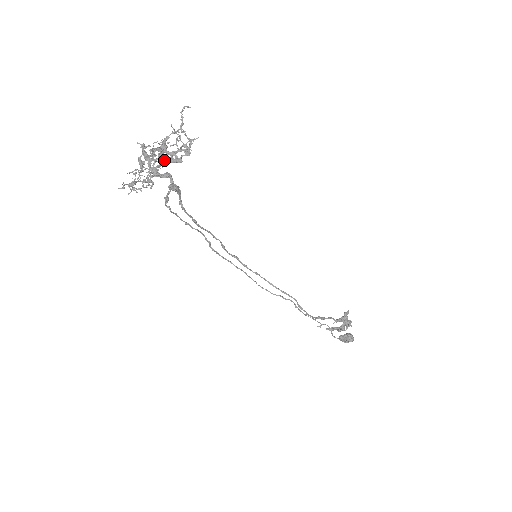
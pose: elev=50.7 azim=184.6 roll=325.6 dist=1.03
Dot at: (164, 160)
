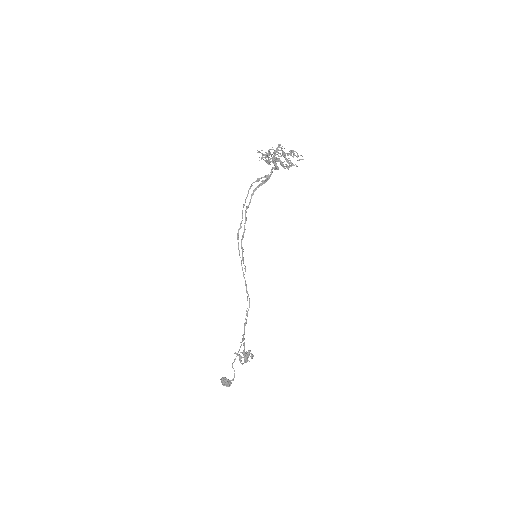
Dot at: (279, 160)
